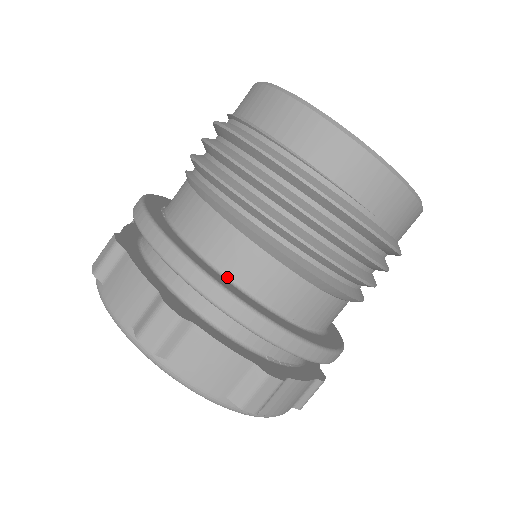
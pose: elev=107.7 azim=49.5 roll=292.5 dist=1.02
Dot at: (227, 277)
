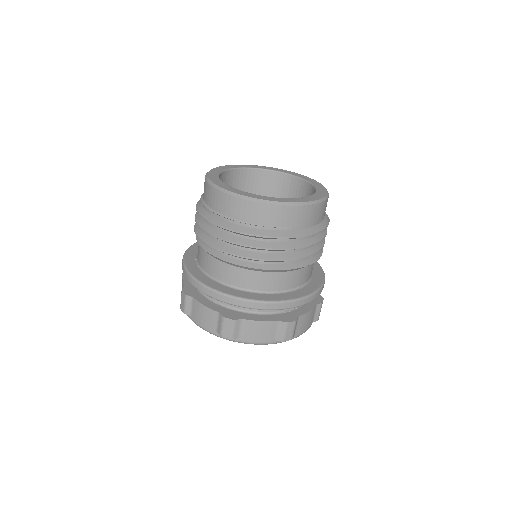
Dot at: (245, 290)
